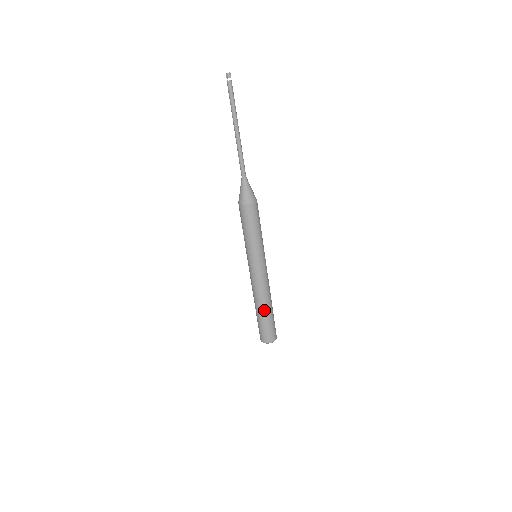
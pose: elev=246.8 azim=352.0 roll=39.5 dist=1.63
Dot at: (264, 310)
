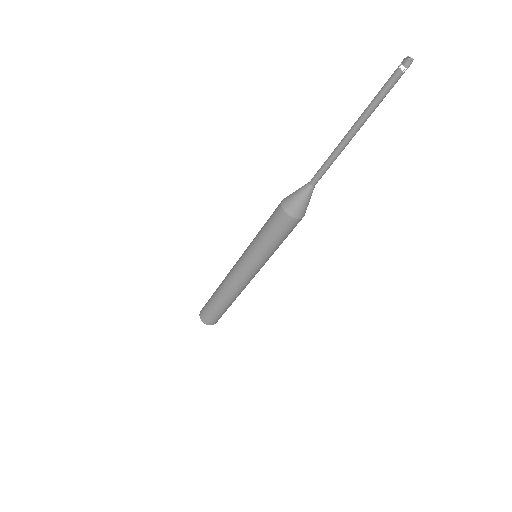
Dot at: (224, 302)
